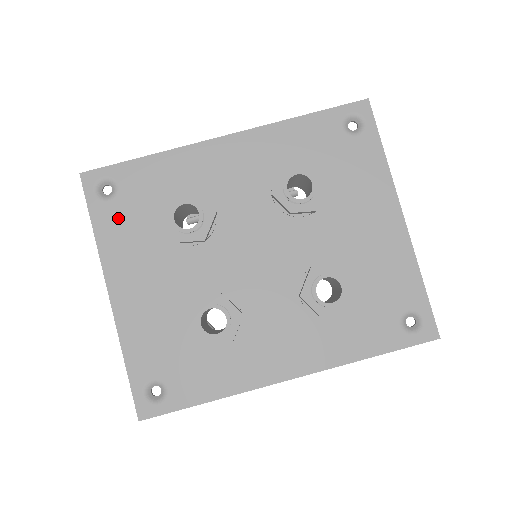
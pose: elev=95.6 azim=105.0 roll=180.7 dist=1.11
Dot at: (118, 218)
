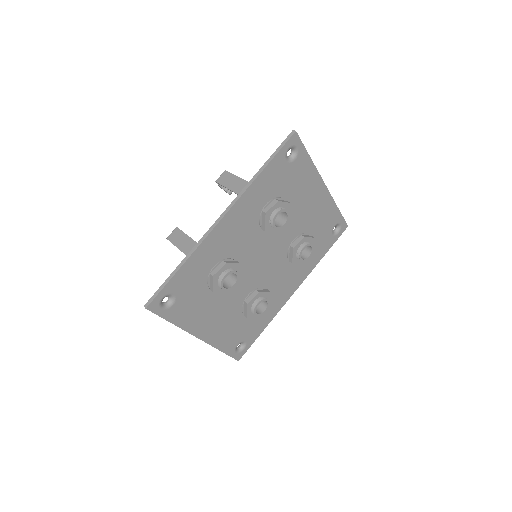
Dot at: (184, 308)
